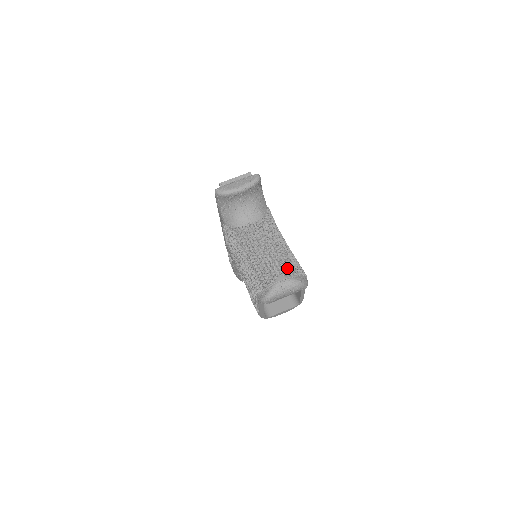
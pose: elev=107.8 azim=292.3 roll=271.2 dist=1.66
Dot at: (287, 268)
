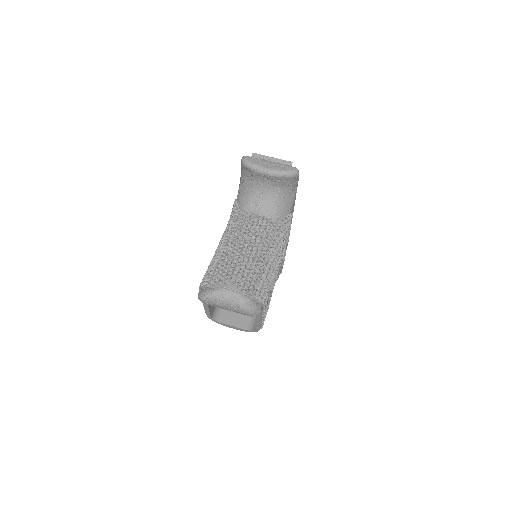
Dot at: (247, 281)
